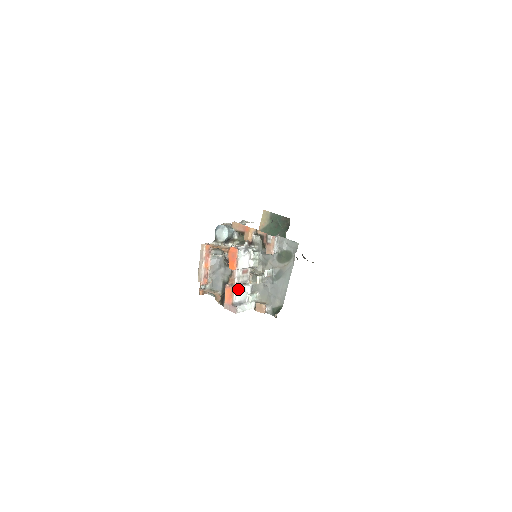
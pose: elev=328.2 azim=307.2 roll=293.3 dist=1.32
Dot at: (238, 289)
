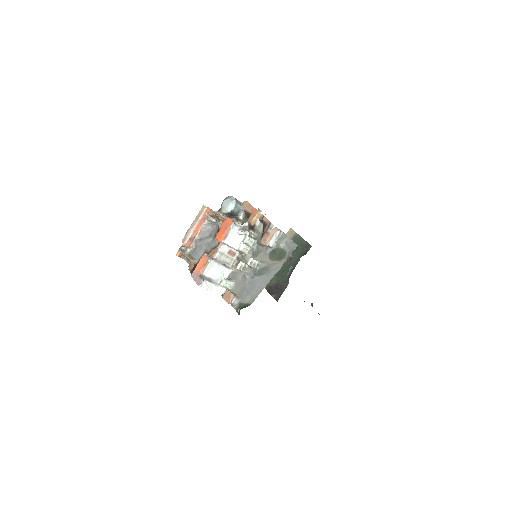
Dot at: (215, 265)
